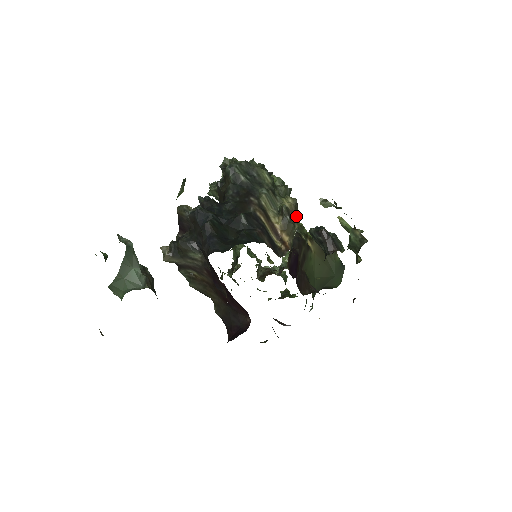
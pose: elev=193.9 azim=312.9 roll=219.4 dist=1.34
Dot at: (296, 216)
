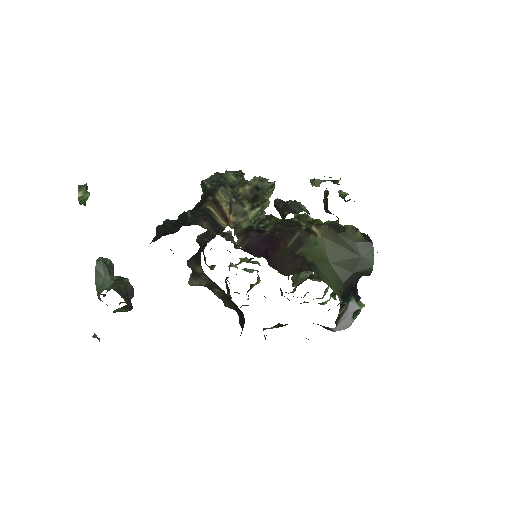
Dot at: (251, 198)
